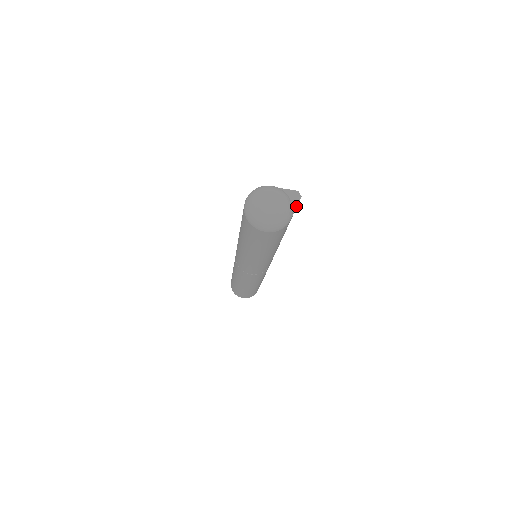
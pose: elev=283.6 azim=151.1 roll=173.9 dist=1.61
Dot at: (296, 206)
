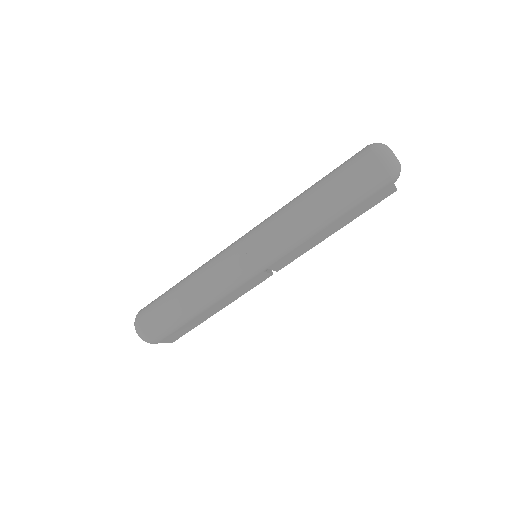
Dot at: (395, 186)
